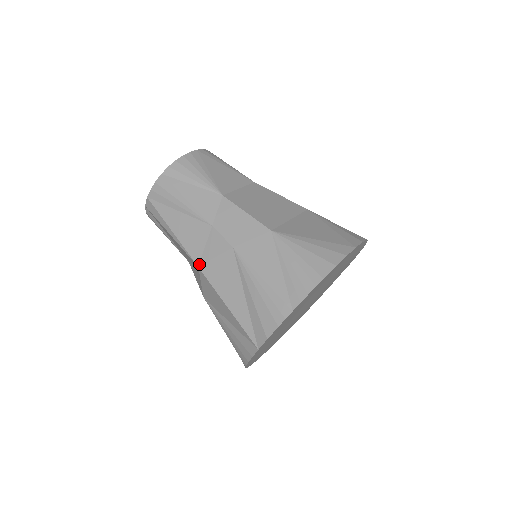
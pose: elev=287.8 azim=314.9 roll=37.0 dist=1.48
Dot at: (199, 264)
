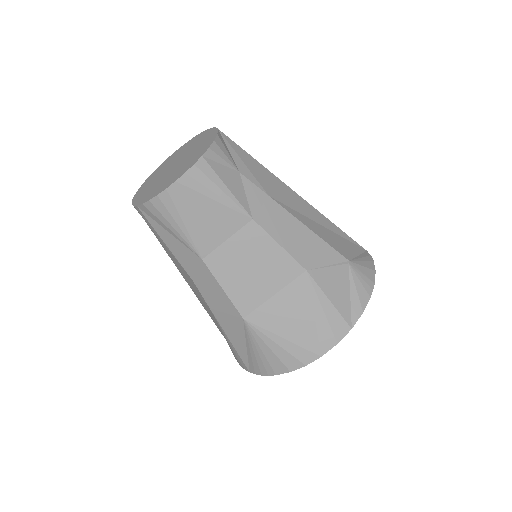
Dot at: (188, 283)
